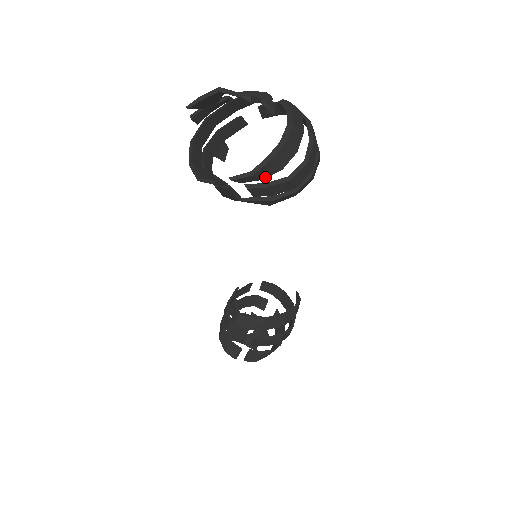
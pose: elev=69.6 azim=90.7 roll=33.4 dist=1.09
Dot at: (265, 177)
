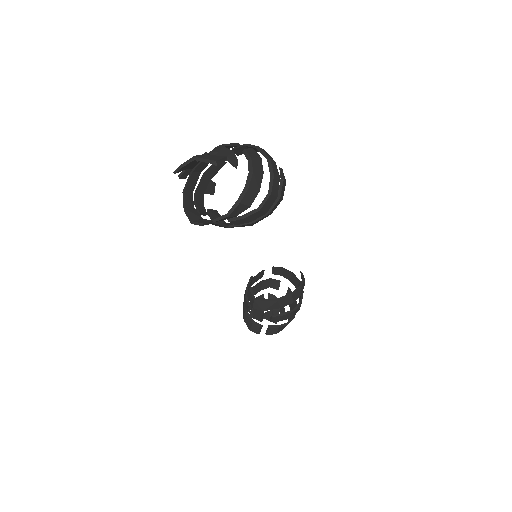
Dot at: occluded
